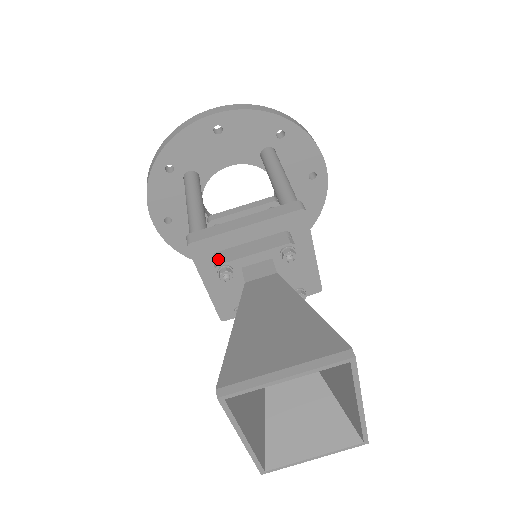
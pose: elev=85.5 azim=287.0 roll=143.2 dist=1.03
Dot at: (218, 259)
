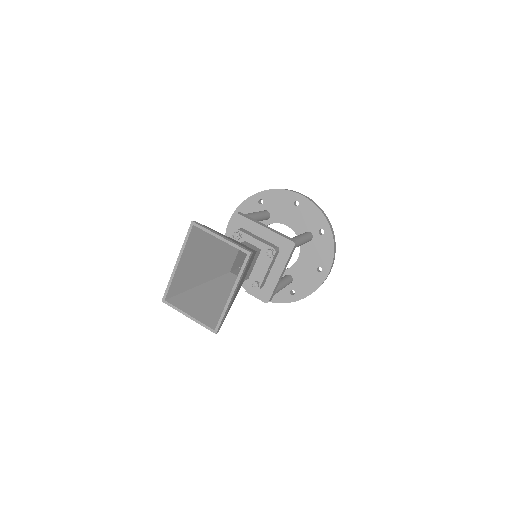
Dot at: (240, 229)
